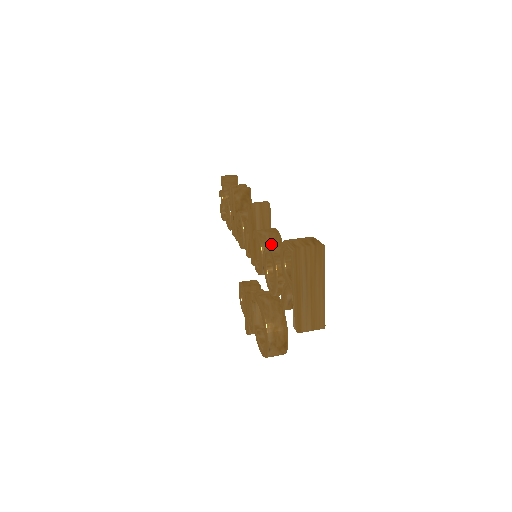
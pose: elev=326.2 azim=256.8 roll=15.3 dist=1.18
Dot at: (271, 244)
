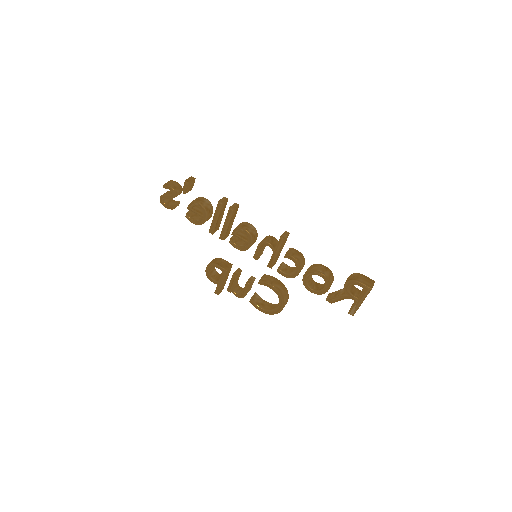
Dot at: (317, 269)
